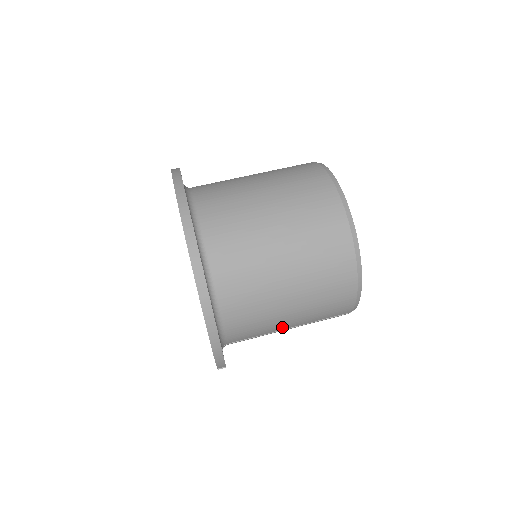
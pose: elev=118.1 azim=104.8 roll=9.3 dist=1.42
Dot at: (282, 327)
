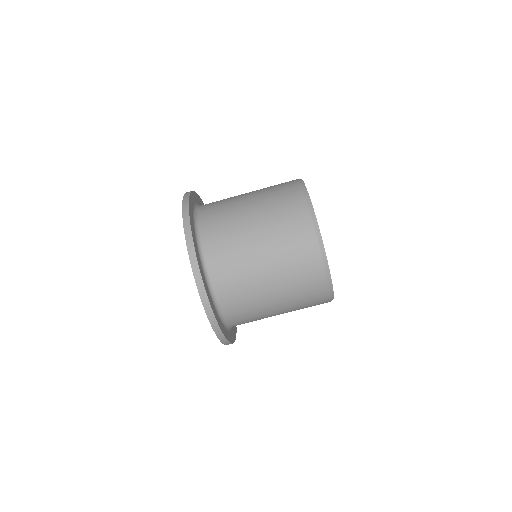
Dot at: occluded
